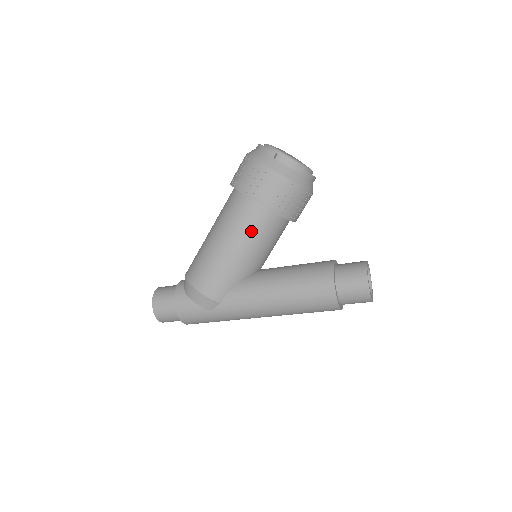
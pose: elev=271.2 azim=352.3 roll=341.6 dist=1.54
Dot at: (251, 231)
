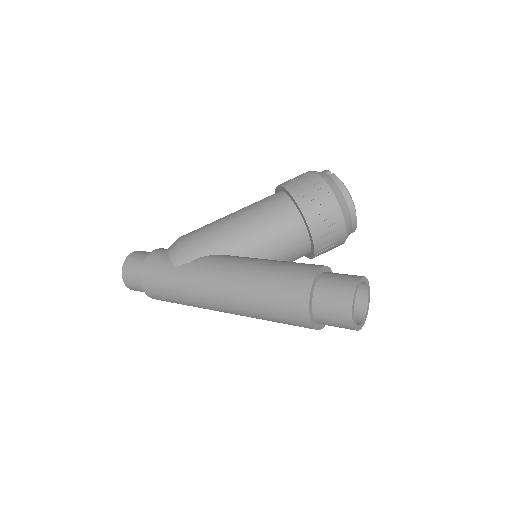
Dot at: (267, 214)
